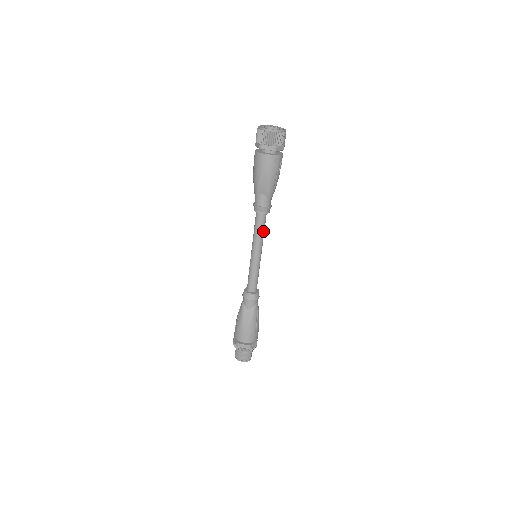
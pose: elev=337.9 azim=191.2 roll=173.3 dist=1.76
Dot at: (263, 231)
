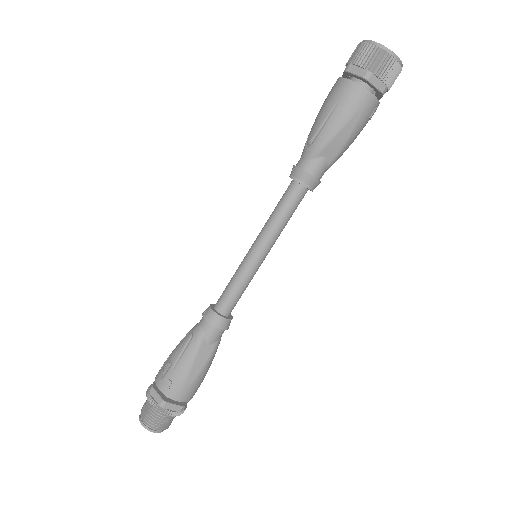
Dot at: (289, 218)
